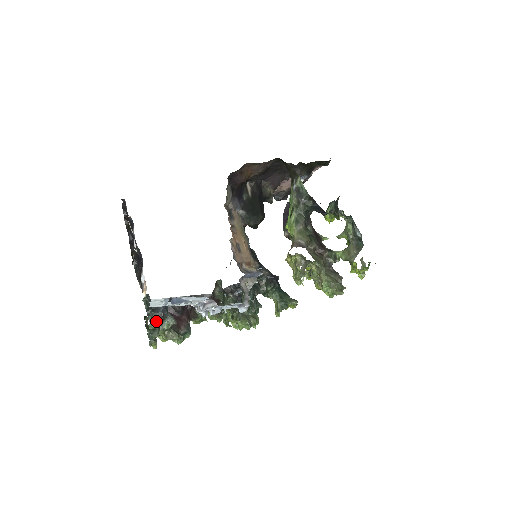
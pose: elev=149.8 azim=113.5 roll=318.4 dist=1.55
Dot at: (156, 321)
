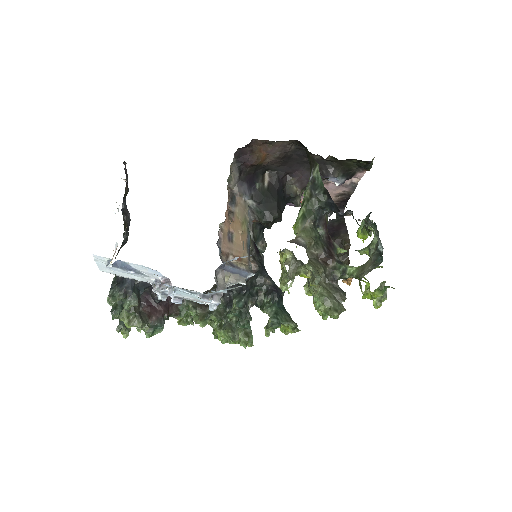
Dot at: (116, 296)
